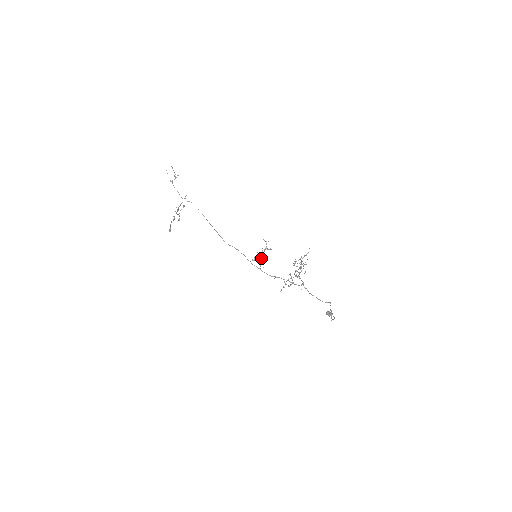
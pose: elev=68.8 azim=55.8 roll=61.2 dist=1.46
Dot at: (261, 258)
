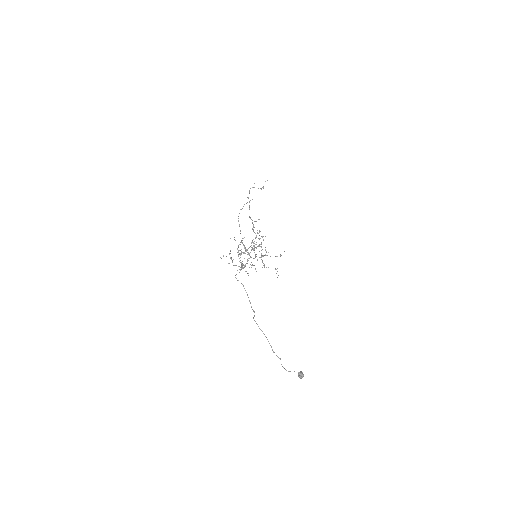
Dot at: (248, 248)
